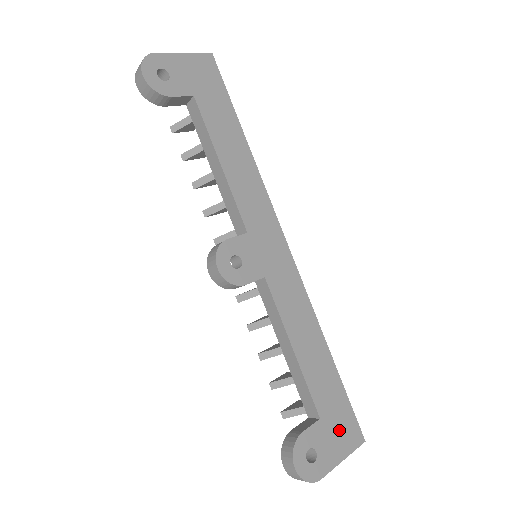
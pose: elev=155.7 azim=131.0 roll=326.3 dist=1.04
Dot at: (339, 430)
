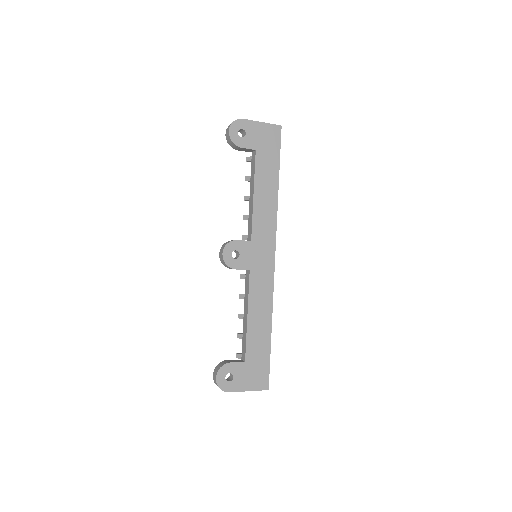
Dot at: (254, 374)
